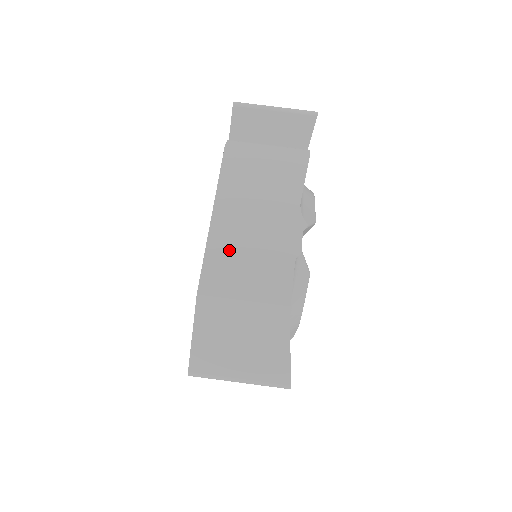
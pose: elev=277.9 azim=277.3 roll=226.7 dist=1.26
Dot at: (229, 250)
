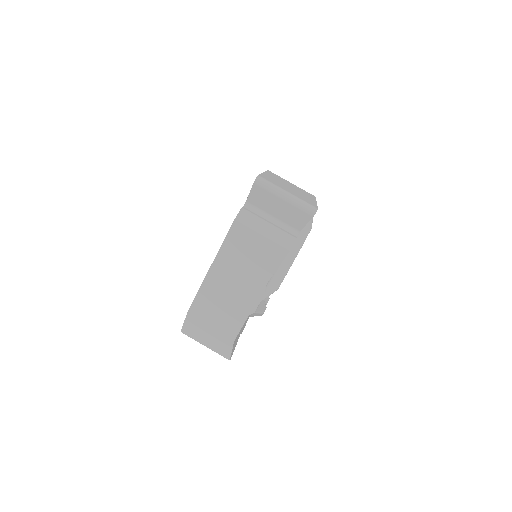
Dot at: (213, 294)
